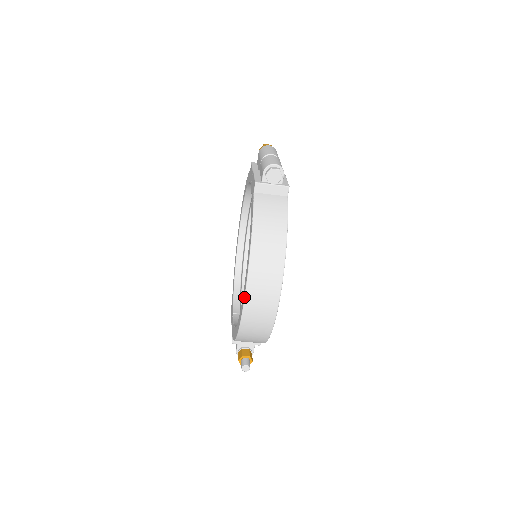
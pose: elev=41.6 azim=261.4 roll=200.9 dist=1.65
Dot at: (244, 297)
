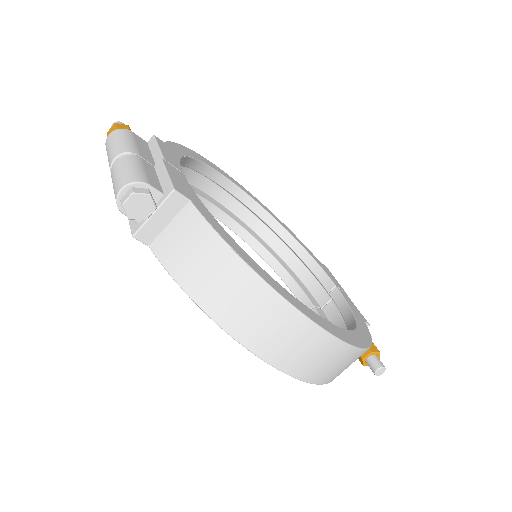
Dot at: occluded
